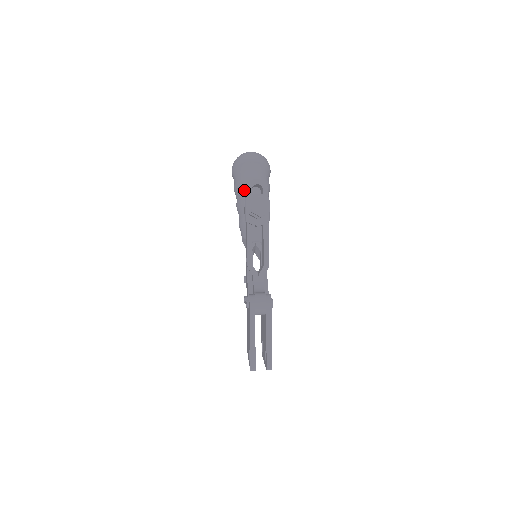
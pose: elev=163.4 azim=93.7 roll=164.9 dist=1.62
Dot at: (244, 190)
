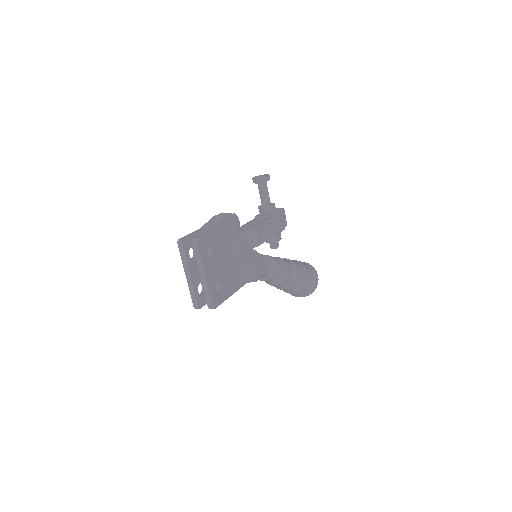
Dot at: occluded
